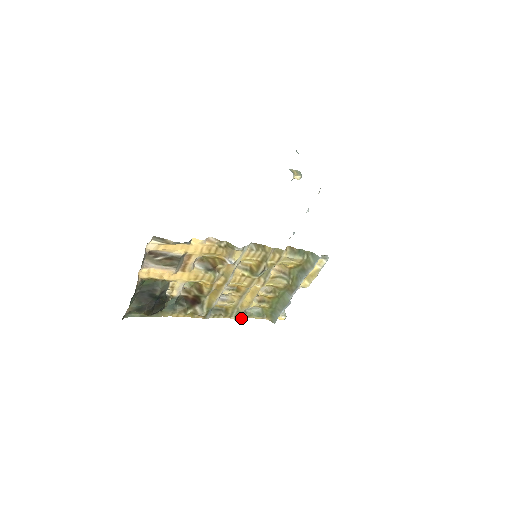
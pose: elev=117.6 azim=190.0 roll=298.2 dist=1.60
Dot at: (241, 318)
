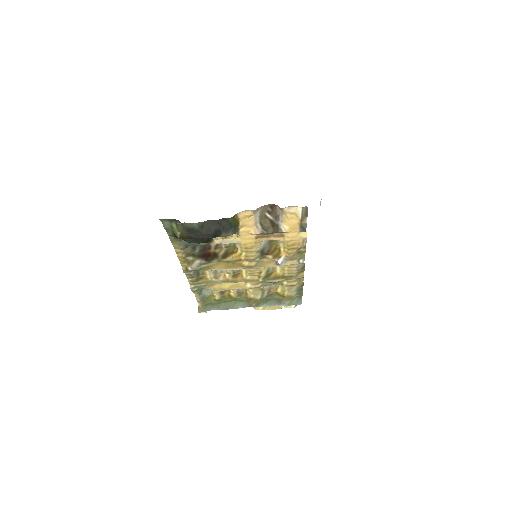
Dot at: (194, 291)
